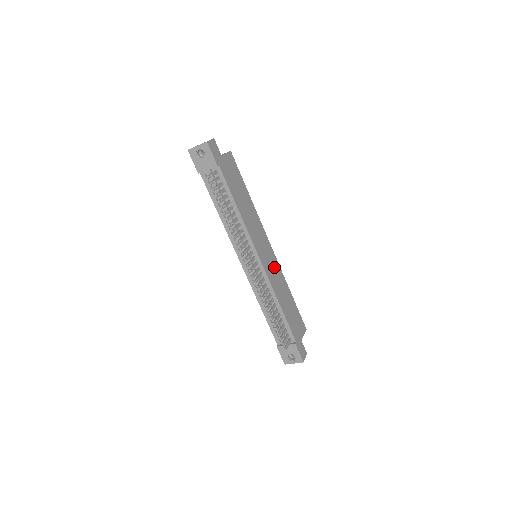
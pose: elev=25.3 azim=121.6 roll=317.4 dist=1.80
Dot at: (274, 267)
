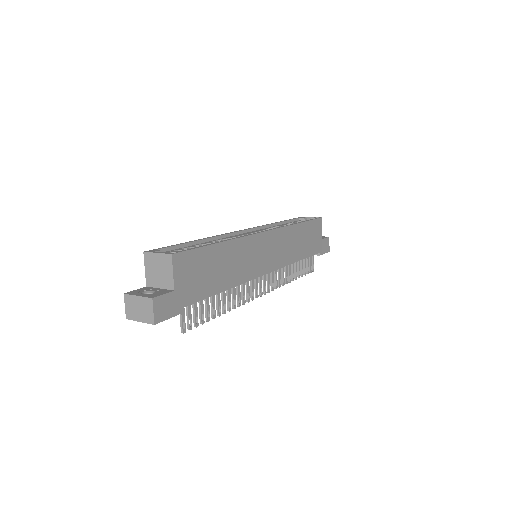
Dot at: (279, 243)
